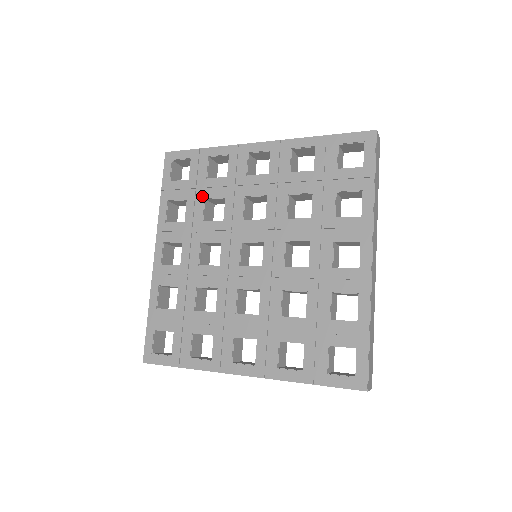
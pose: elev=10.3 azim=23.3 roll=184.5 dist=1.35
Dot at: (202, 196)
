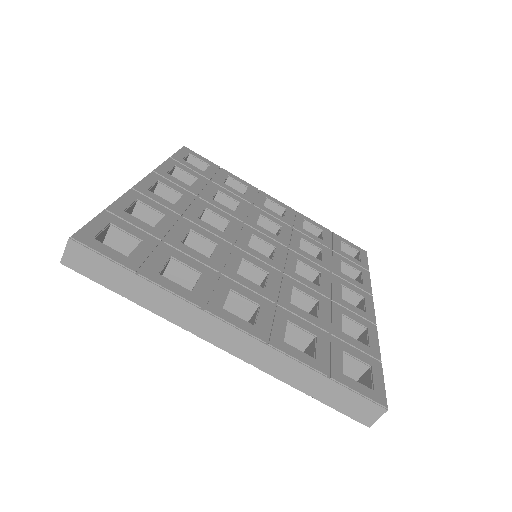
Dot at: (216, 187)
